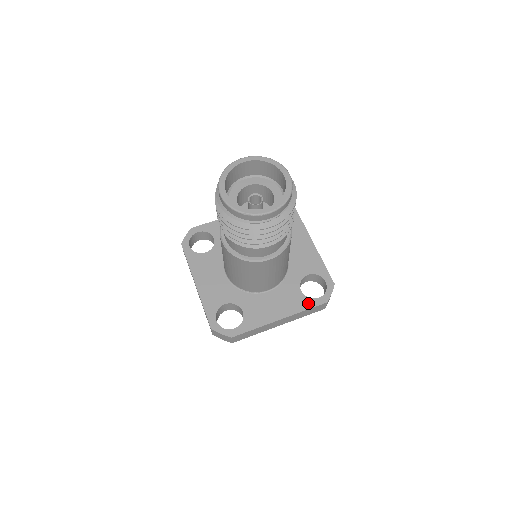
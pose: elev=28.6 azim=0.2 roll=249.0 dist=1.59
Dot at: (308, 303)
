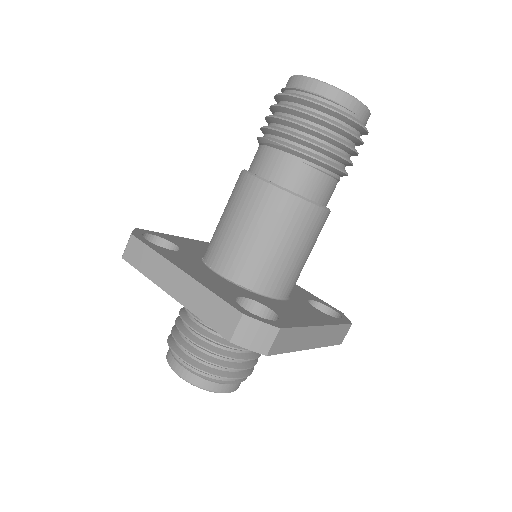
Dot at: (226, 296)
